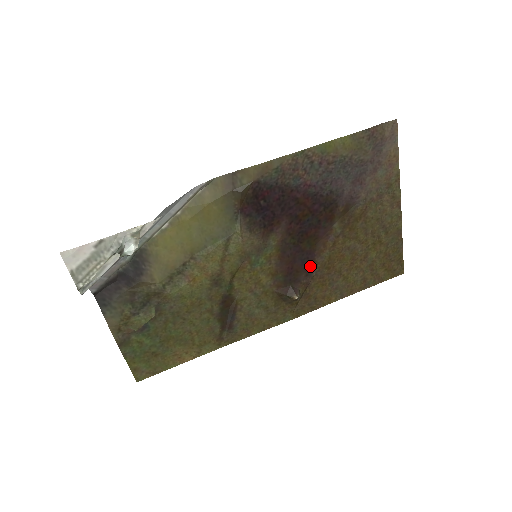
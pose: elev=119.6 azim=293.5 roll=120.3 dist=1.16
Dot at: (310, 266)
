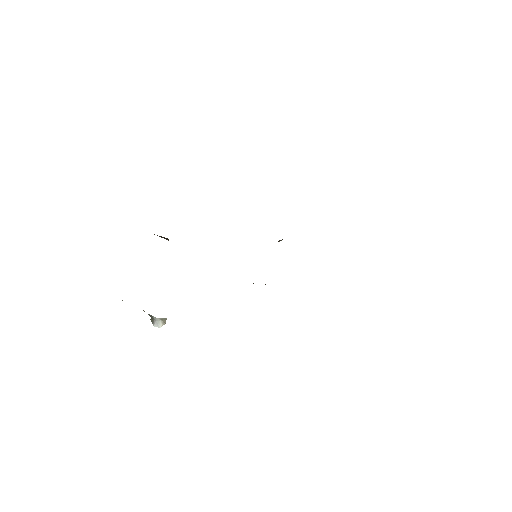
Dot at: occluded
